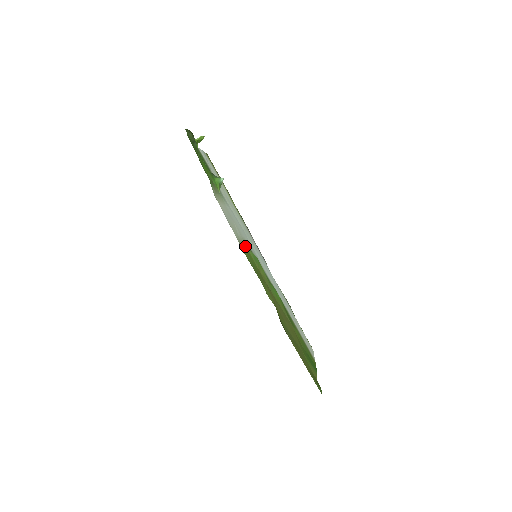
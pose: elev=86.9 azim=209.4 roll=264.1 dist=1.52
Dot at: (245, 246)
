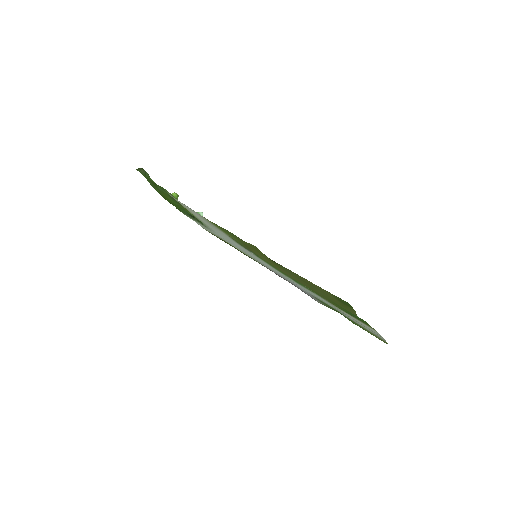
Dot at: occluded
